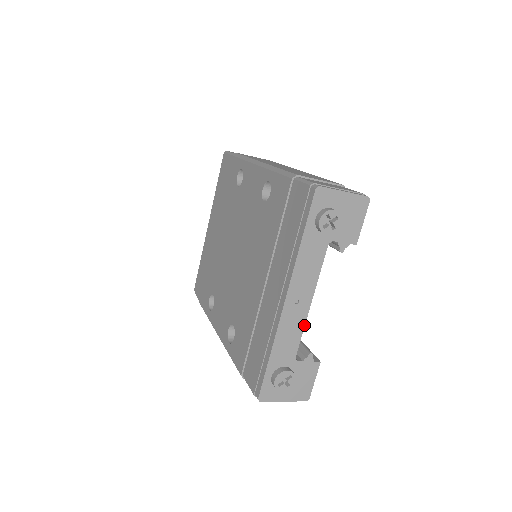
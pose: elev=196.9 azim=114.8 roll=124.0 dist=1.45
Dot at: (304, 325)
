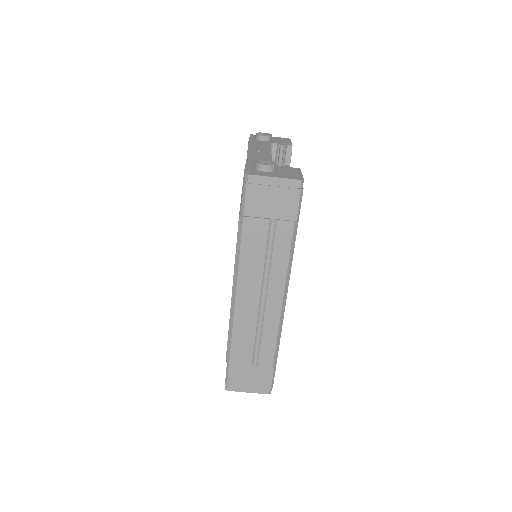
Dot at: (271, 158)
